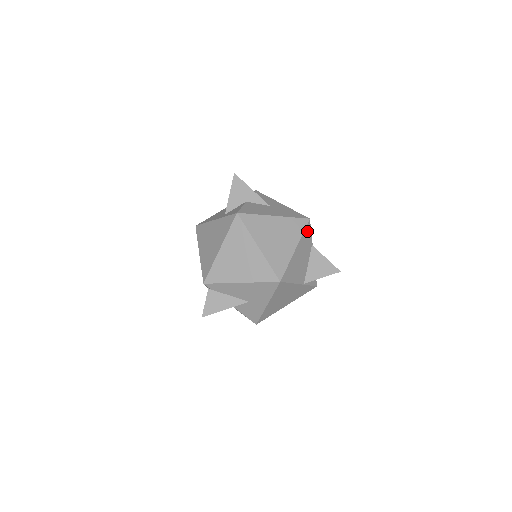
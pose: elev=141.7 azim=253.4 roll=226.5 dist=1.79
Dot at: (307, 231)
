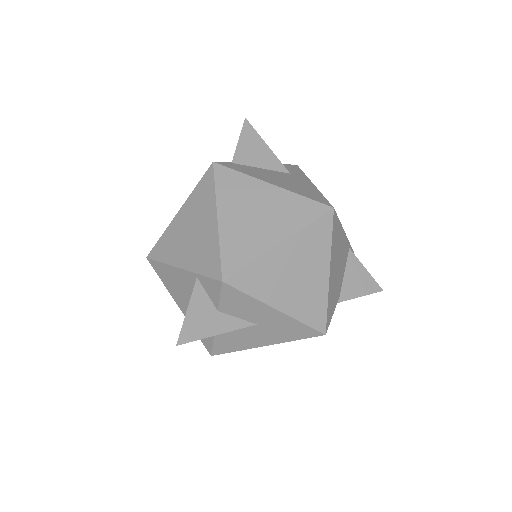
Dot at: occluded
